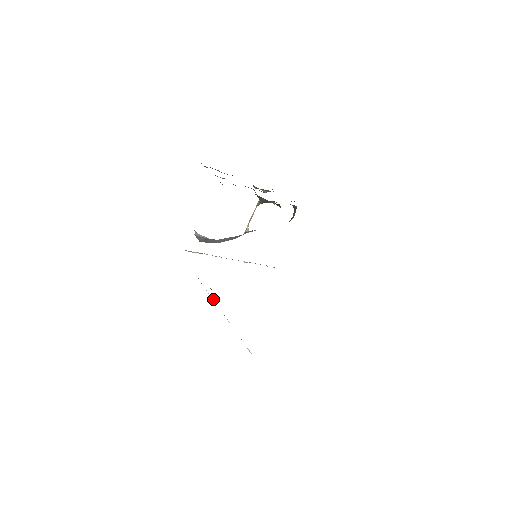
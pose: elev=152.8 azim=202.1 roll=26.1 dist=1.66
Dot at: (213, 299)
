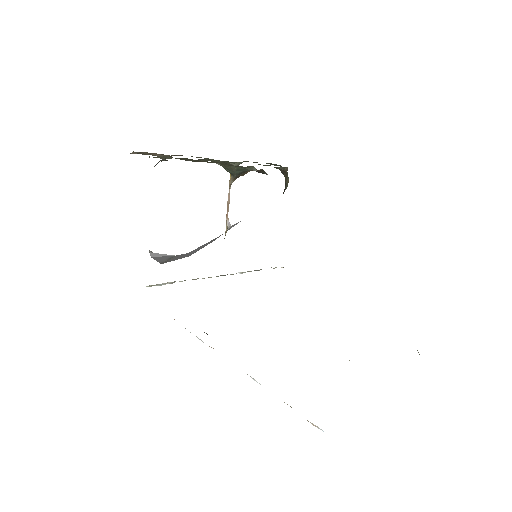
Dot at: occluded
